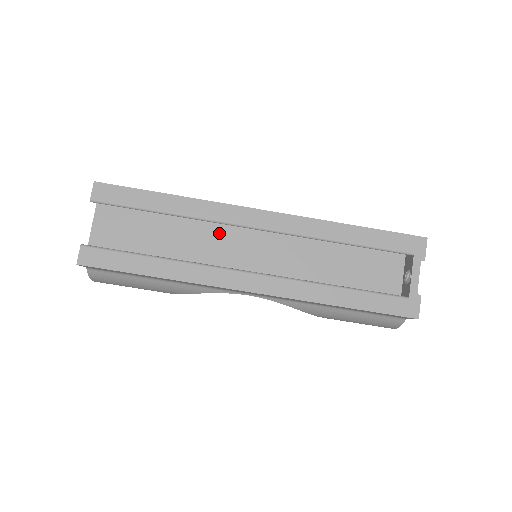
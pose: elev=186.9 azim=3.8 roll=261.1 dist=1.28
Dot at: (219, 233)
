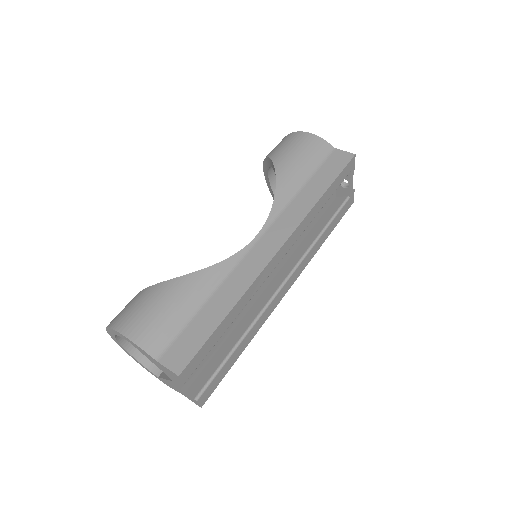
Dot at: occluded
